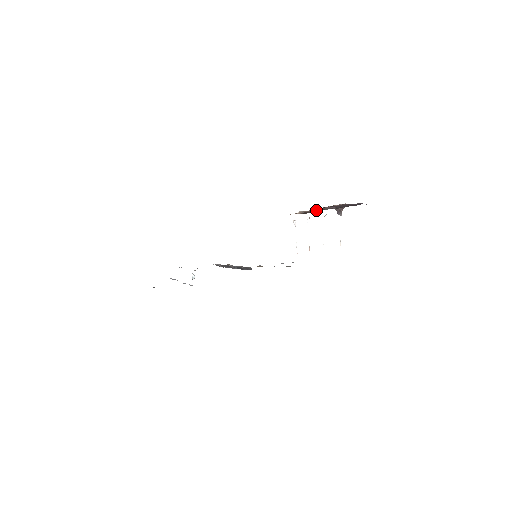
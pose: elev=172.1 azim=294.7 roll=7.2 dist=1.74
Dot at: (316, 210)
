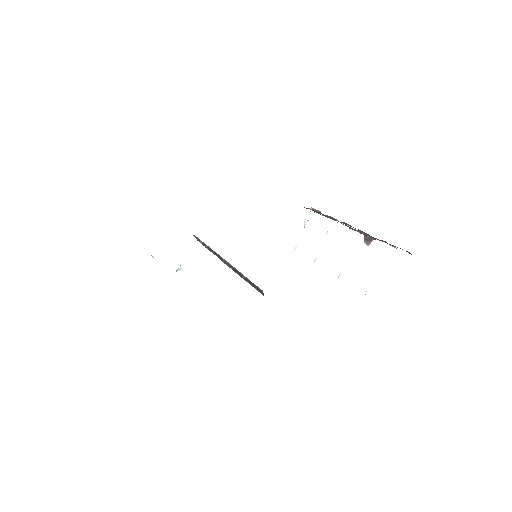
Dot at: (337, 220)
